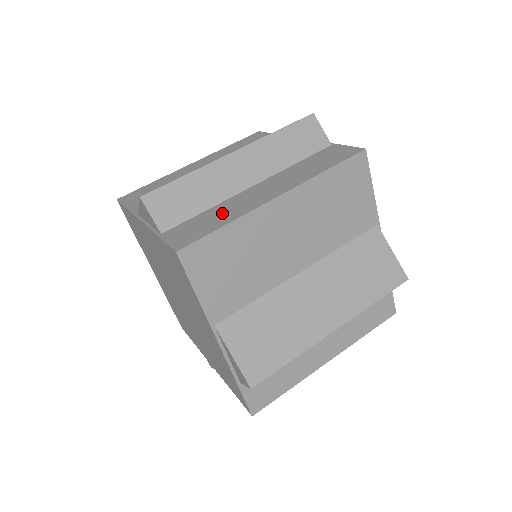
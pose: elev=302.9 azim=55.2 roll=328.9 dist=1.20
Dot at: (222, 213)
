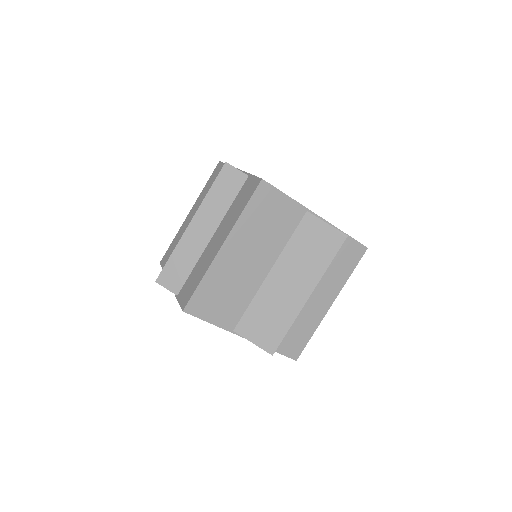
Dot at: (304, 325)
